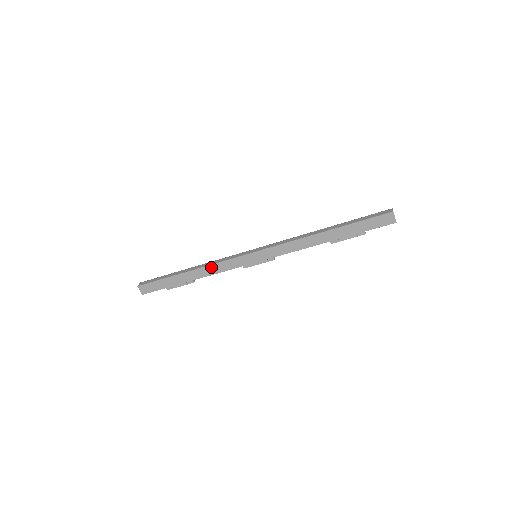
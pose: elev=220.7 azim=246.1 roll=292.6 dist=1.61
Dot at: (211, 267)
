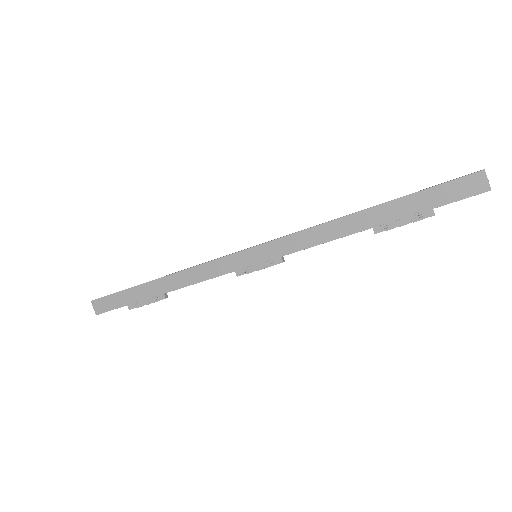
Dot at: (189, 272)
